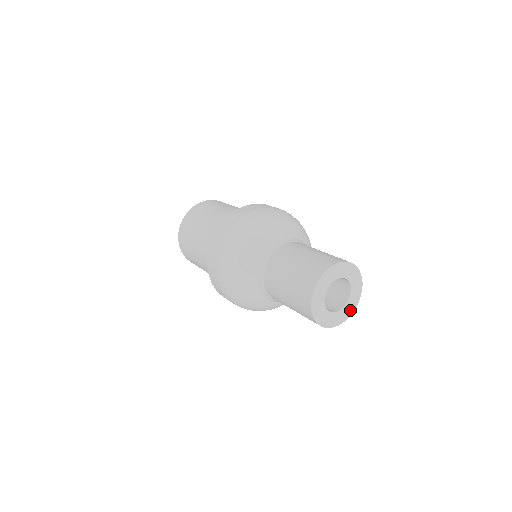
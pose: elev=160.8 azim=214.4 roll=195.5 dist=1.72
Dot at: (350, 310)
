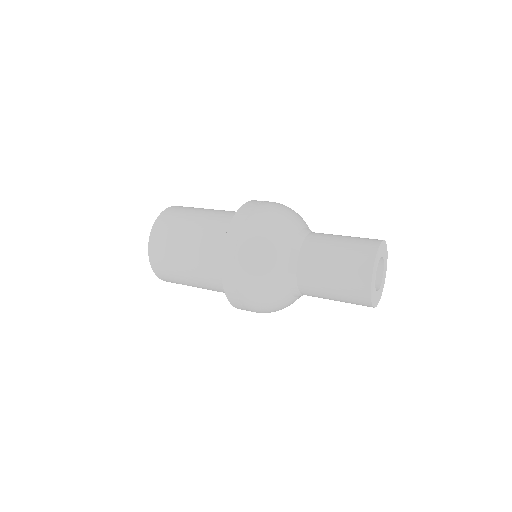
Dot at: (379, 296)
